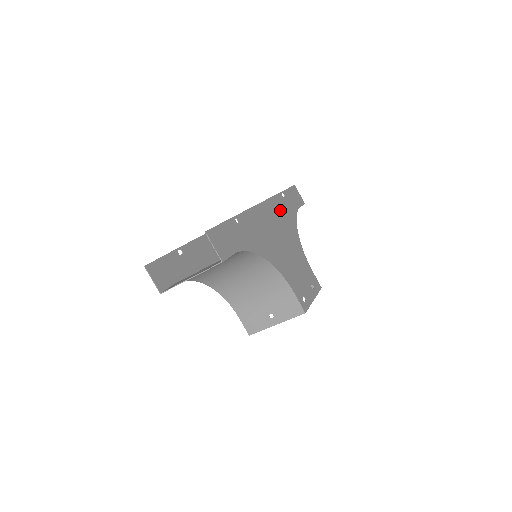
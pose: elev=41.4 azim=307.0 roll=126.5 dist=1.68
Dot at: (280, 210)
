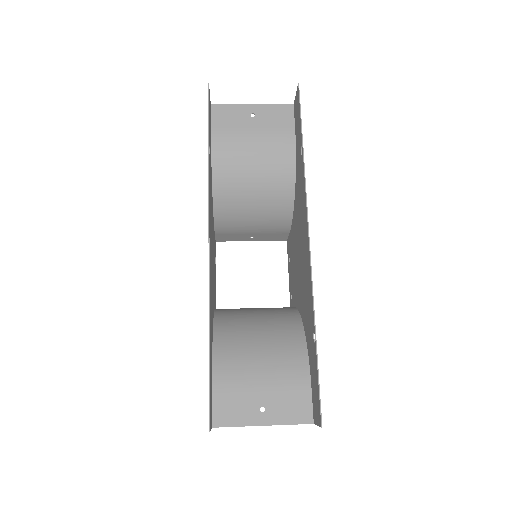
Dot at: (302, 196)
